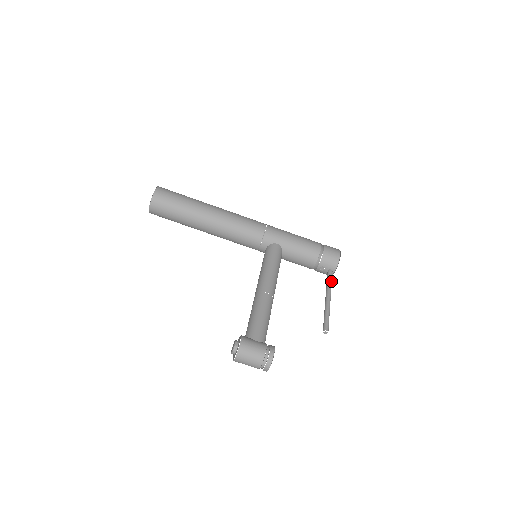
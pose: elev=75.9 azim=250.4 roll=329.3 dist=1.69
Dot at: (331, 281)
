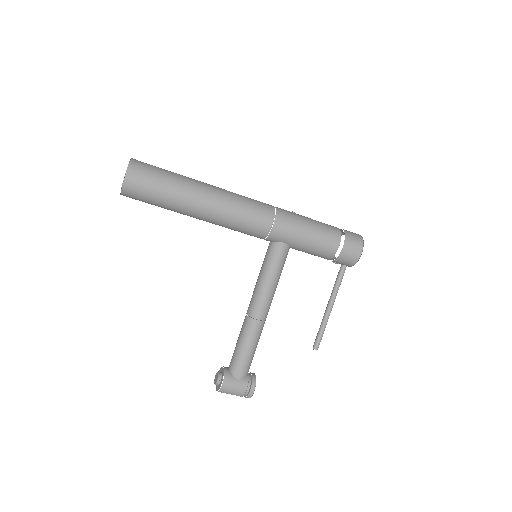
Dot at: (340, 283)
